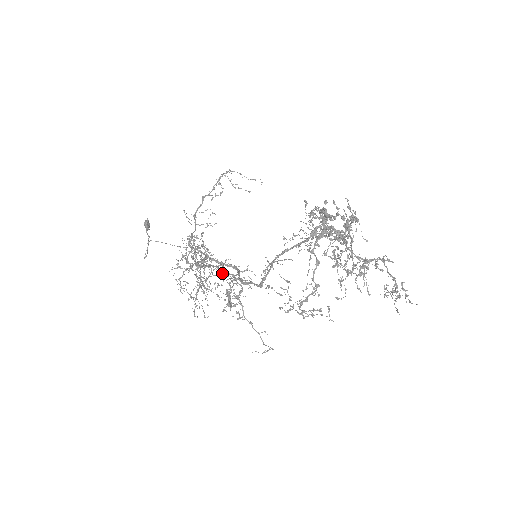
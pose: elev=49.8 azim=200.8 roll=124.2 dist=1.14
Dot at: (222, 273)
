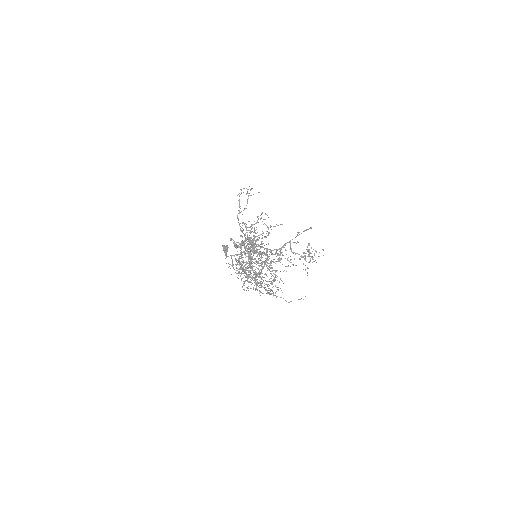
Dot at: occluded
